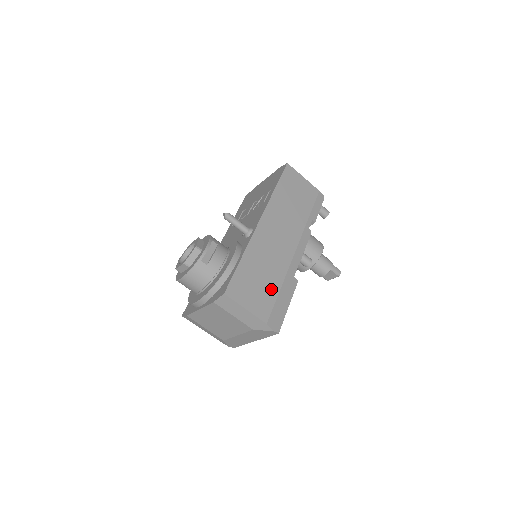
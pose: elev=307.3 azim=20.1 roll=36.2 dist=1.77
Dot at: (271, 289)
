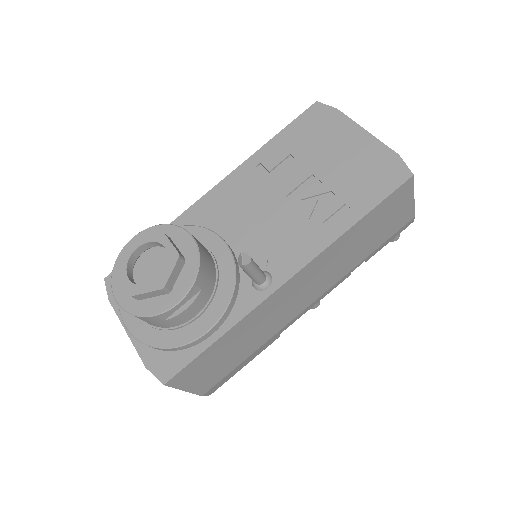
Dot at: (236, 360)
